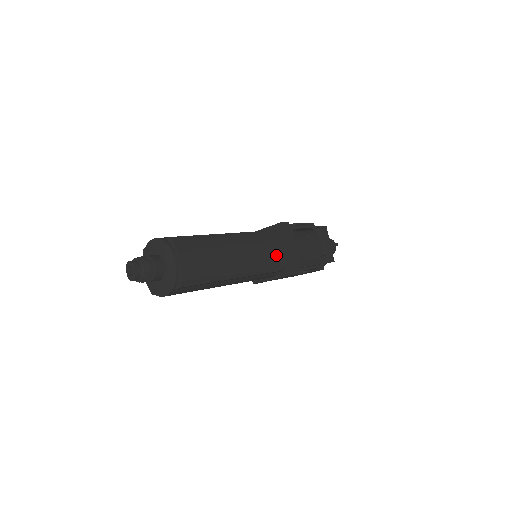
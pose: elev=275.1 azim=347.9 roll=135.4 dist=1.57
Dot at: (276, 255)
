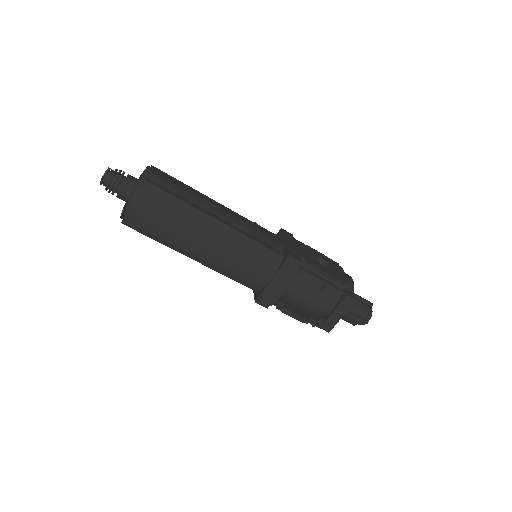
Dot at: (253, 275)
